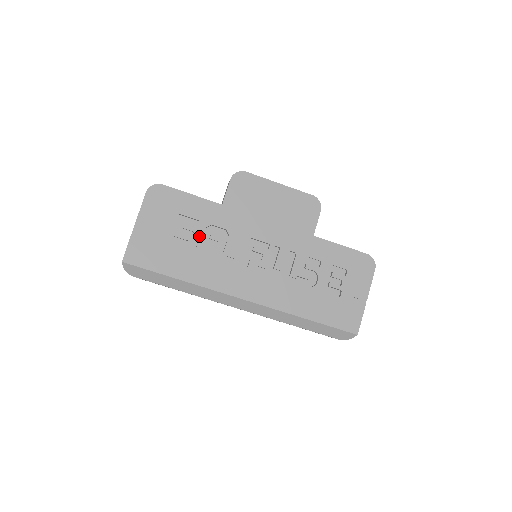
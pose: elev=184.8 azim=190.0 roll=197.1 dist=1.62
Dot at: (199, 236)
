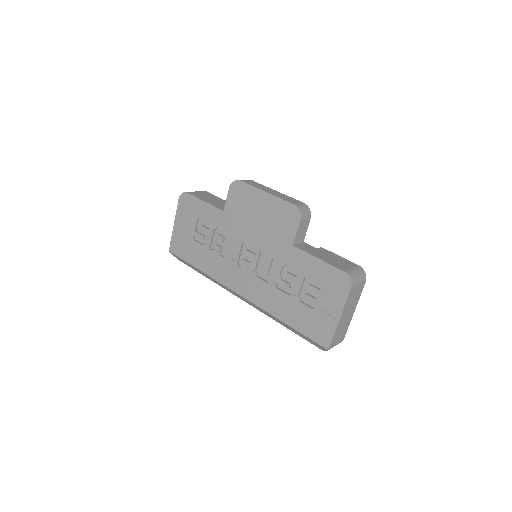
Dot at: (209, 237)
